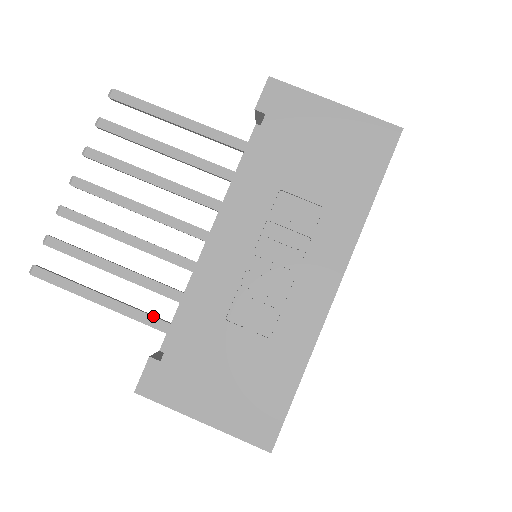
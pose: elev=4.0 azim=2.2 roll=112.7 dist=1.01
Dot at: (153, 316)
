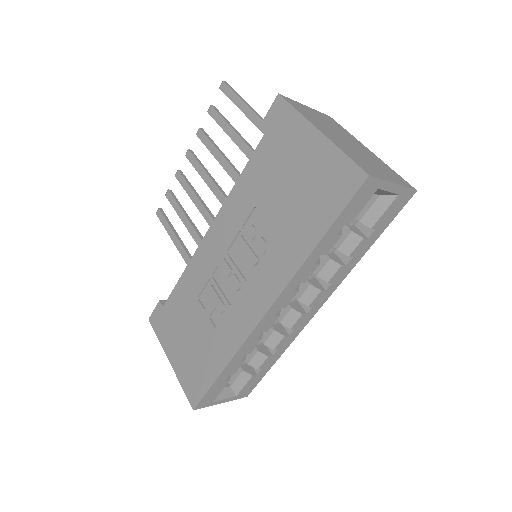
Dot at: occluded
